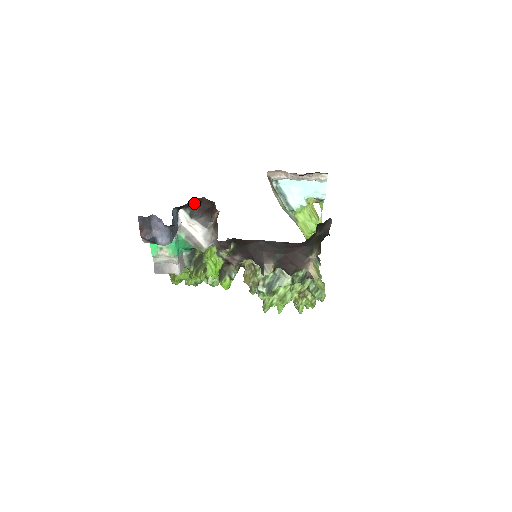
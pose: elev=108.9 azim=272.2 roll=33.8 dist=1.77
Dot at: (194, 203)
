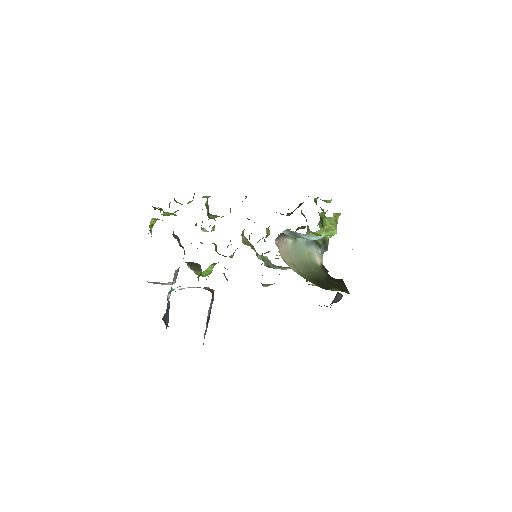
Dot at: occluded
